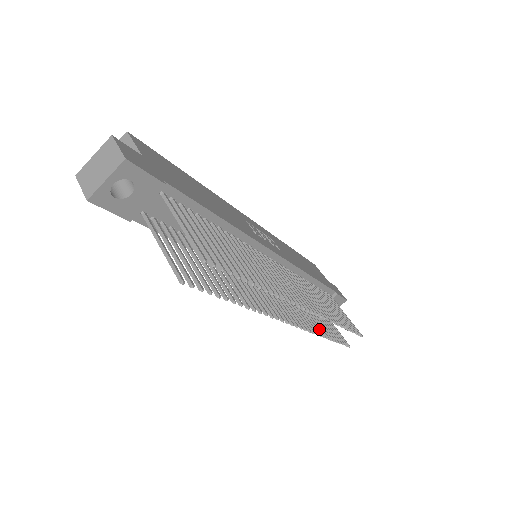
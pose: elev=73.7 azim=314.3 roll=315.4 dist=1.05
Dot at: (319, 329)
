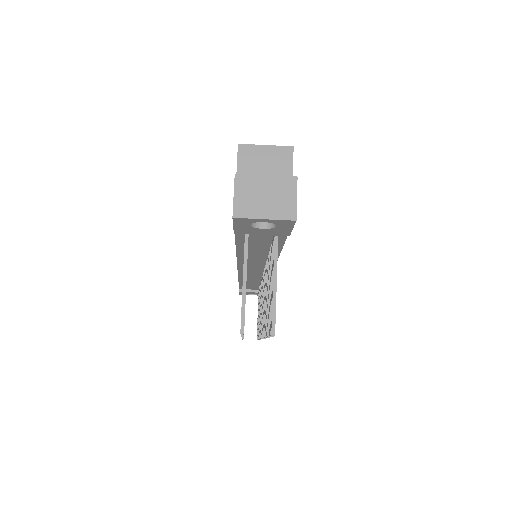
Dot at: occluded
